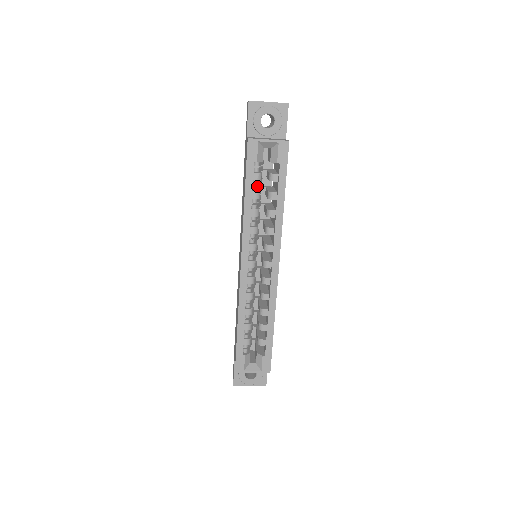
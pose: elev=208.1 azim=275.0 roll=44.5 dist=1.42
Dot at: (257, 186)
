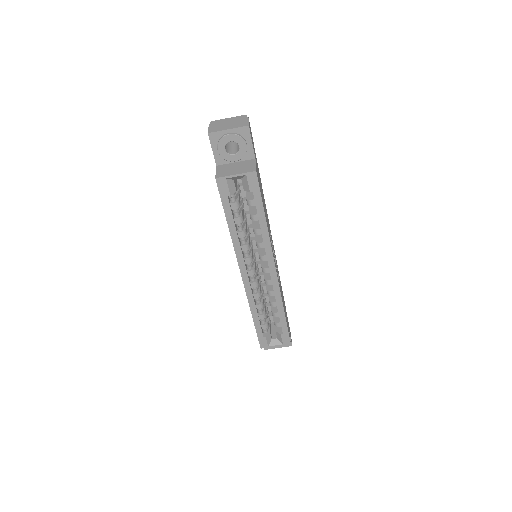
Dot at: (237, 212)
